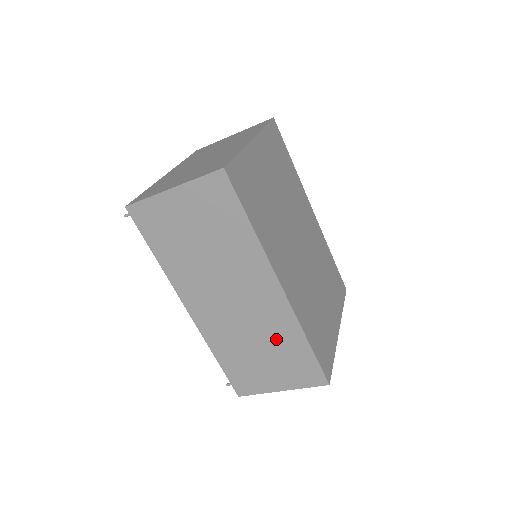
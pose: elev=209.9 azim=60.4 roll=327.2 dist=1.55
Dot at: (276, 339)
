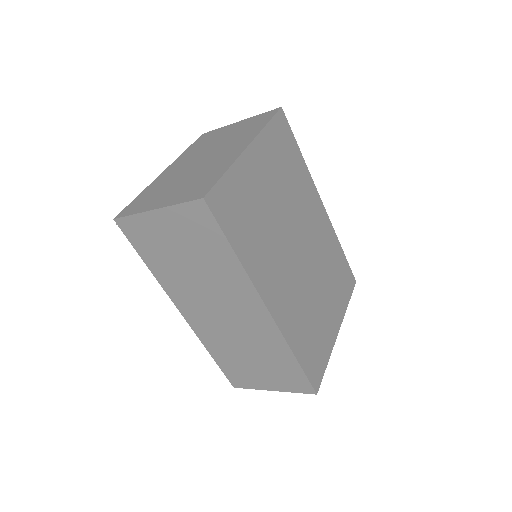
Dot at: (265, 350)
